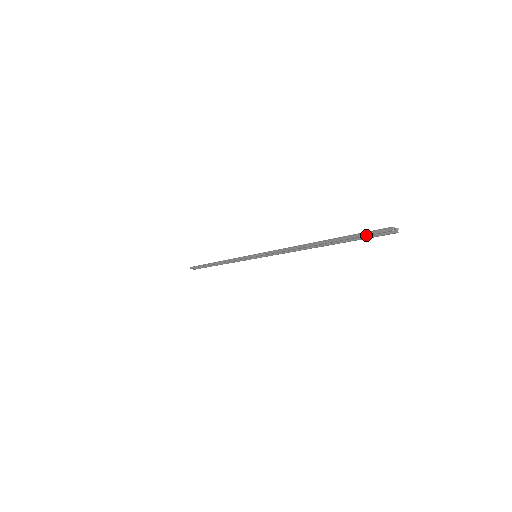
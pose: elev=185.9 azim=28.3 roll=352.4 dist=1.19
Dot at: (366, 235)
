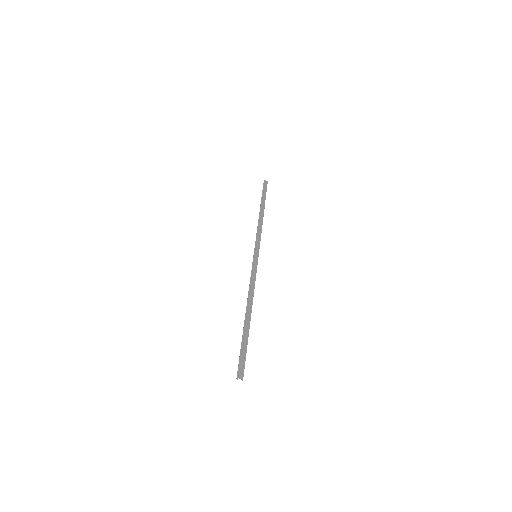
Dot at: (239, 360)
